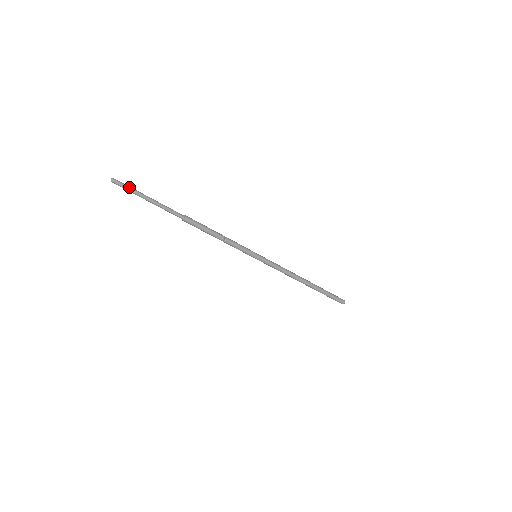
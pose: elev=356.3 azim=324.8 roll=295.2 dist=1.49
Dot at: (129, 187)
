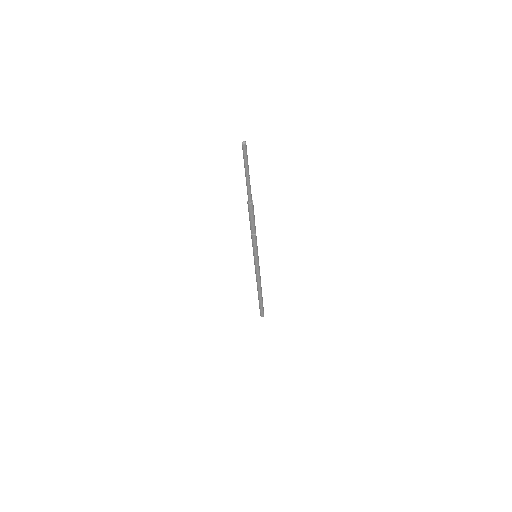
Dot at: (247, 156)
